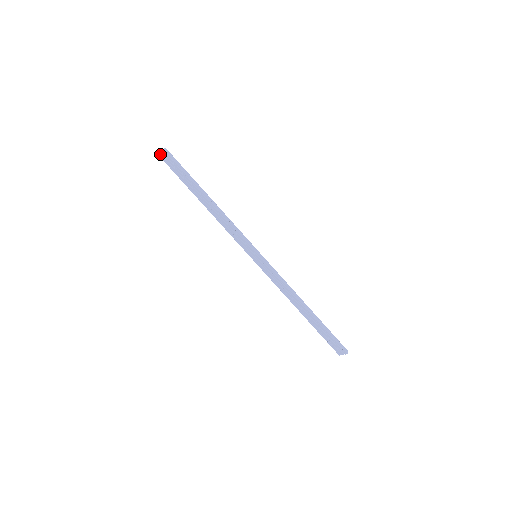
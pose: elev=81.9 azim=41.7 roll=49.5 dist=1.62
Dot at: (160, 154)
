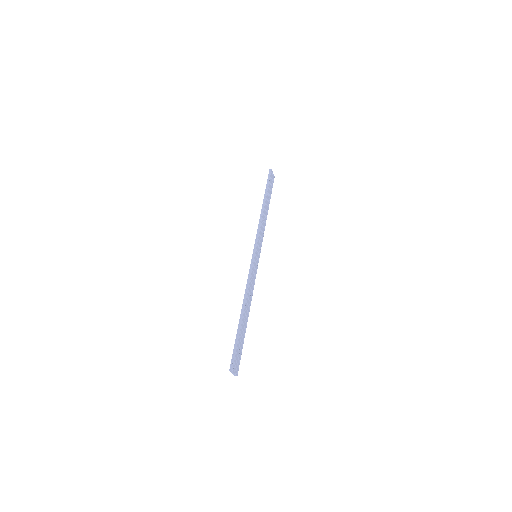
Dot at: occluded
